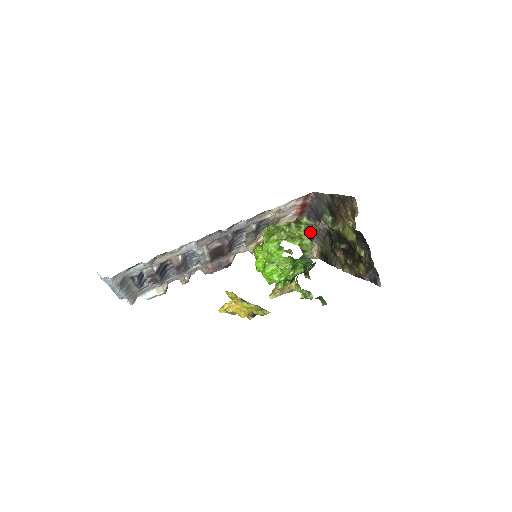
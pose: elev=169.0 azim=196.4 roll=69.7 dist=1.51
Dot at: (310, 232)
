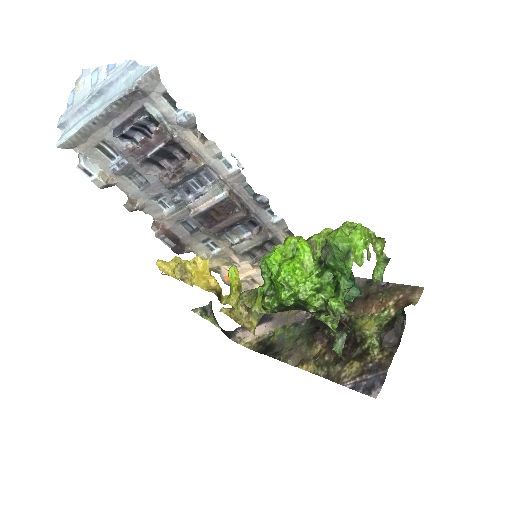
Dot at: occluded
